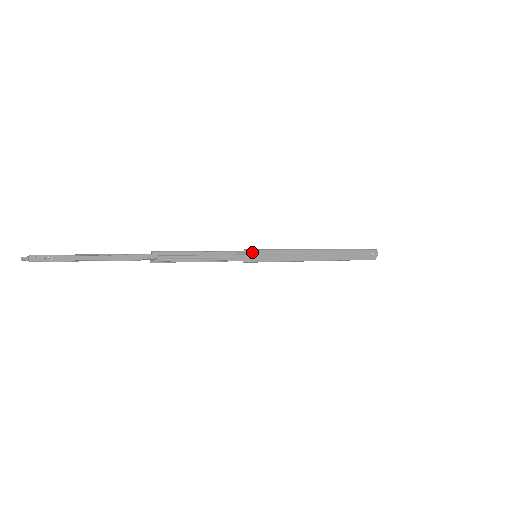
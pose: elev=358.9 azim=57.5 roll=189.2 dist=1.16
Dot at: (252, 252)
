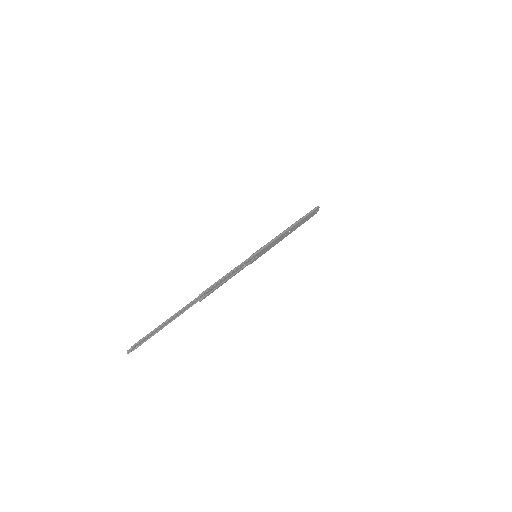
Dot at: (255, 256)
